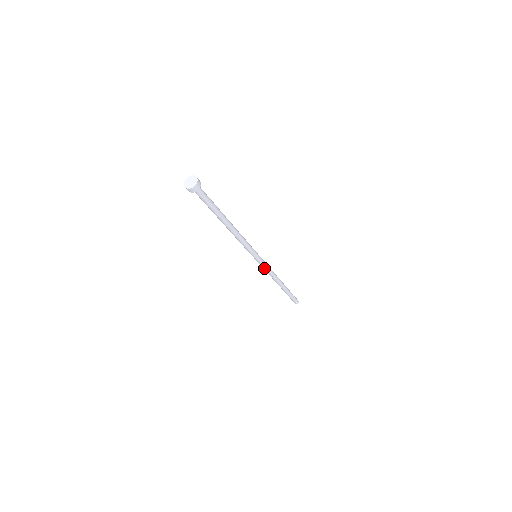
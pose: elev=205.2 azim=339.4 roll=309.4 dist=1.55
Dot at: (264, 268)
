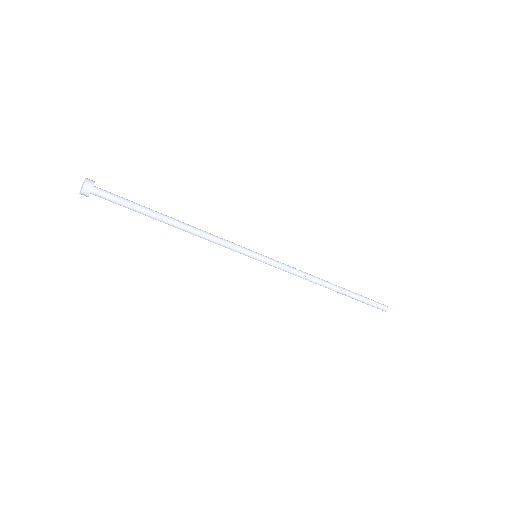
Dot at: (282, 269)
